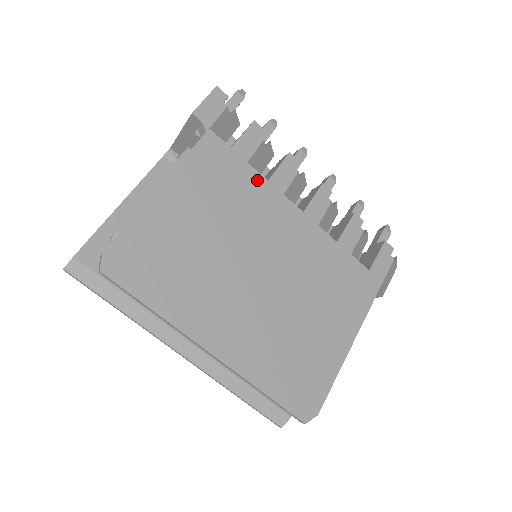
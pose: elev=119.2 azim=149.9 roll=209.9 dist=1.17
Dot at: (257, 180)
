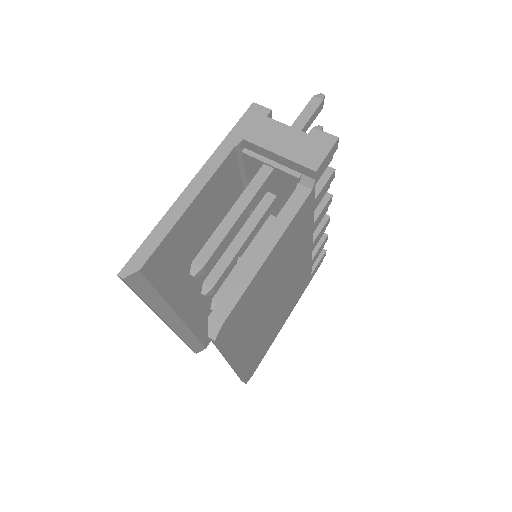
Dot at: (310, 226)
